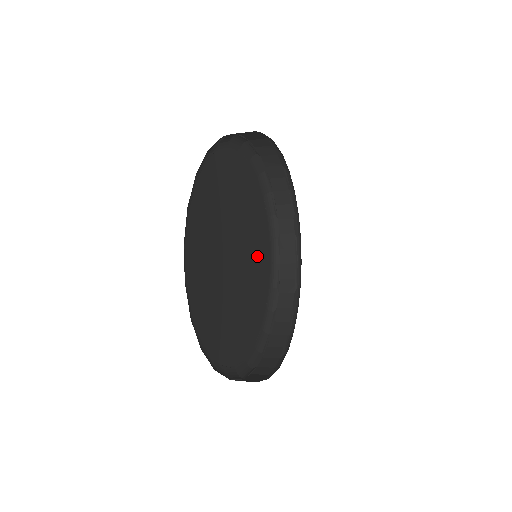
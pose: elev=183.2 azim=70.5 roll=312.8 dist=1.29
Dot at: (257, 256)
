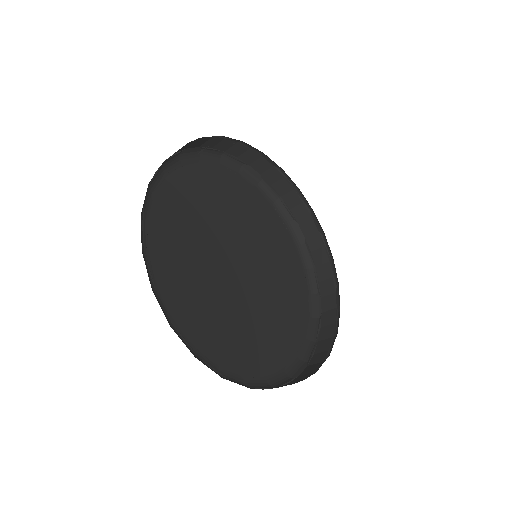
Dot at: (277, 263)
